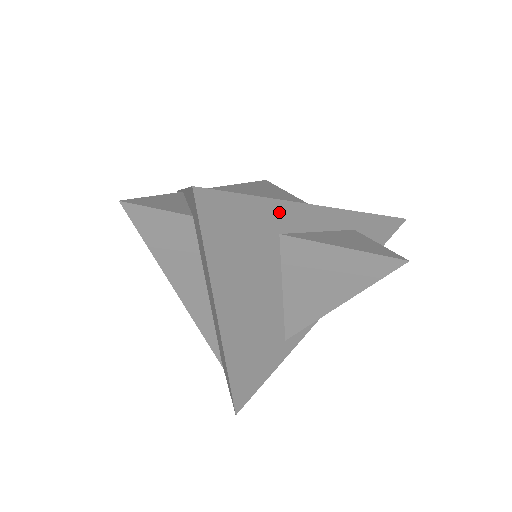
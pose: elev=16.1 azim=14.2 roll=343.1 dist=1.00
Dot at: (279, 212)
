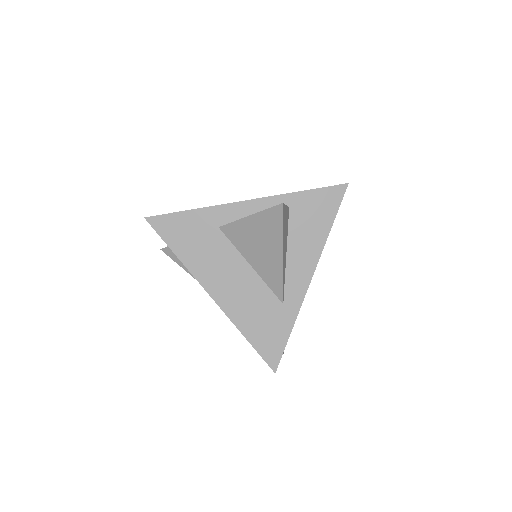
Dot at: (209, 214)
